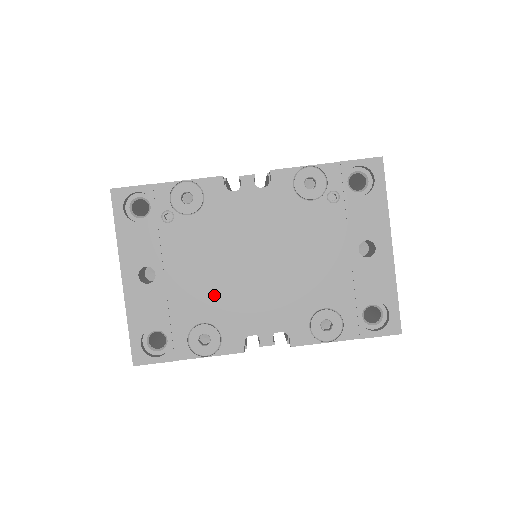
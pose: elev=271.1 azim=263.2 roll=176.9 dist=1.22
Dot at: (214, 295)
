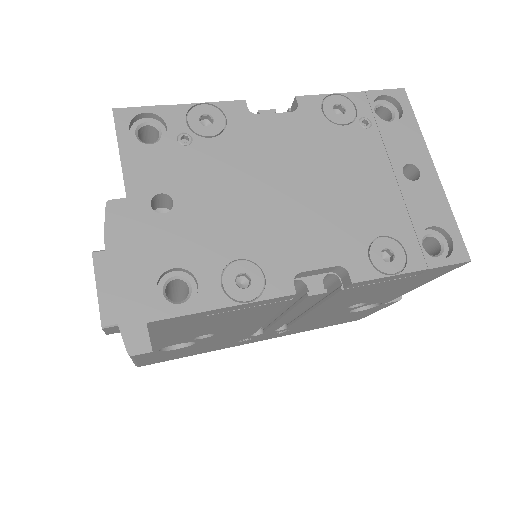
Dot at: (249, 225)
